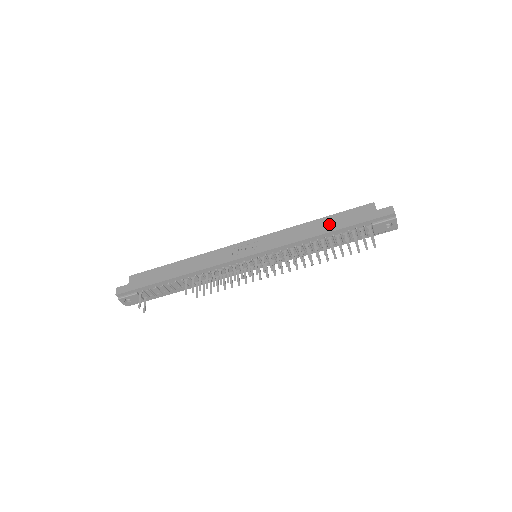
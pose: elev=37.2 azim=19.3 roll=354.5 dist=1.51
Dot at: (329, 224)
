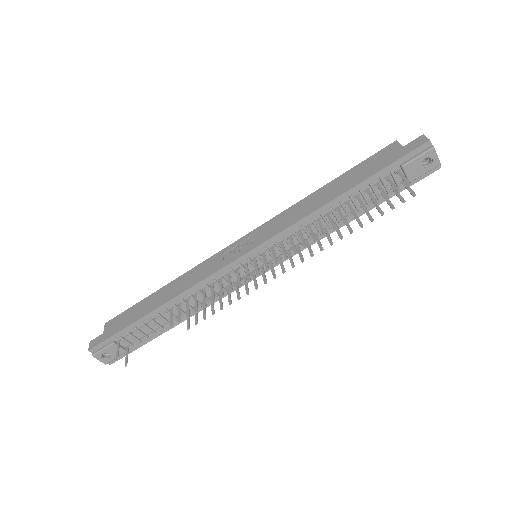
Dot at: (342, 184)
